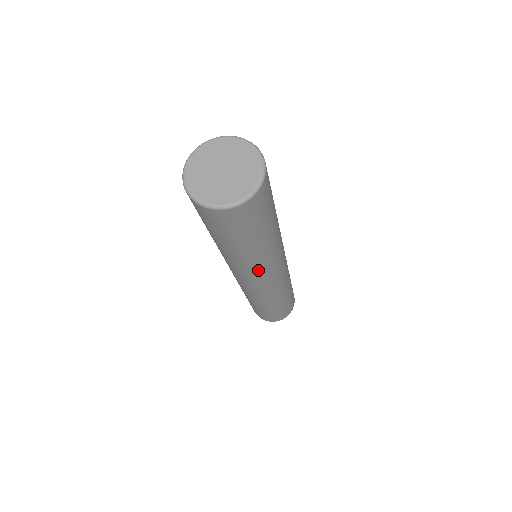
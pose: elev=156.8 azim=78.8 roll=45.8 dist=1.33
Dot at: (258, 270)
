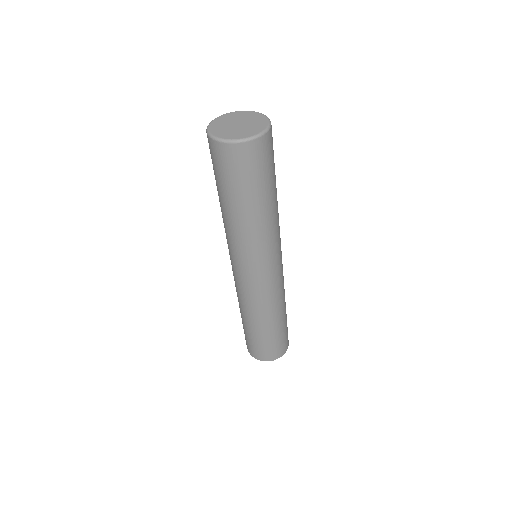
Dot at: (253, 250)
